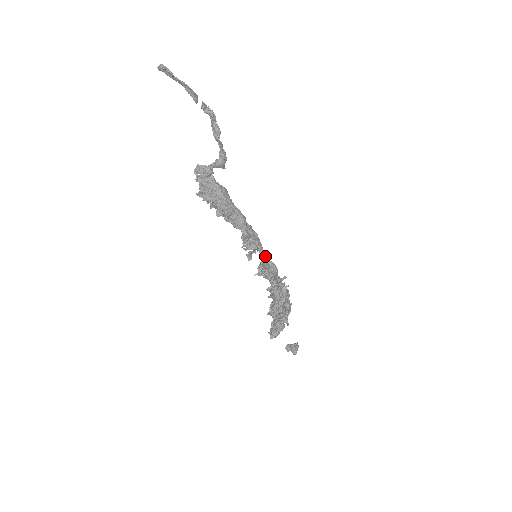
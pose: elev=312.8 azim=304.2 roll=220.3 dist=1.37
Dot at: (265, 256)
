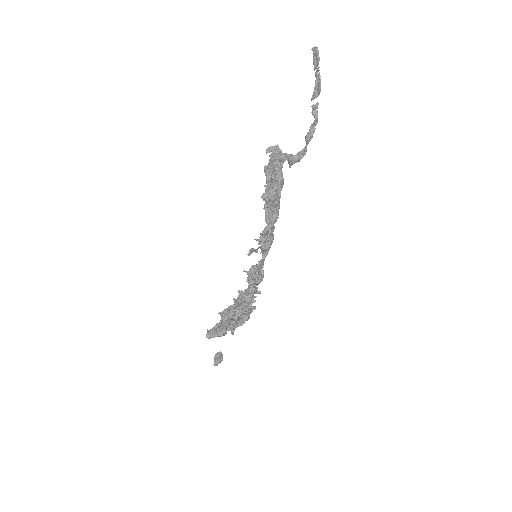
Dot at: (263, 262)
